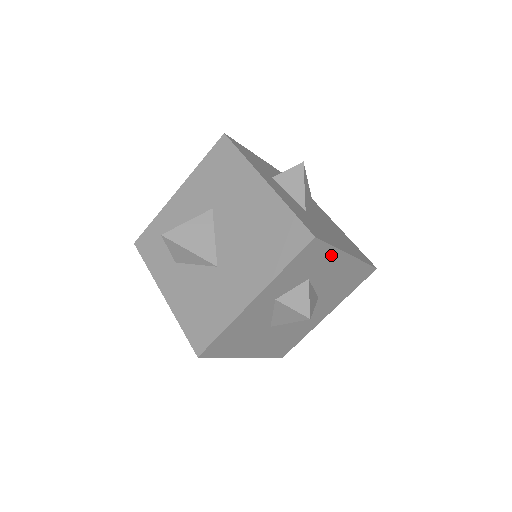
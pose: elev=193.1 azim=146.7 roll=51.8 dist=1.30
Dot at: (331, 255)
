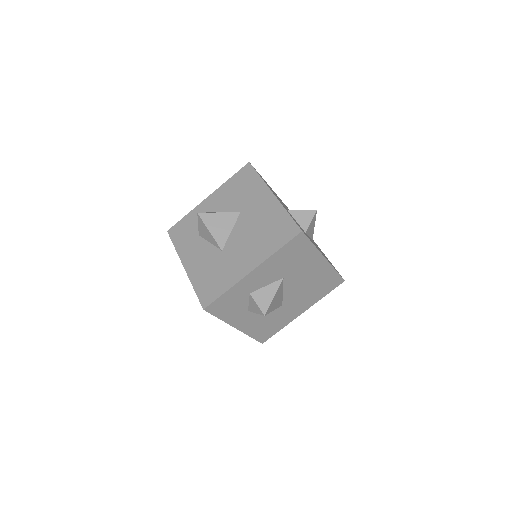
Dot at: occluded
